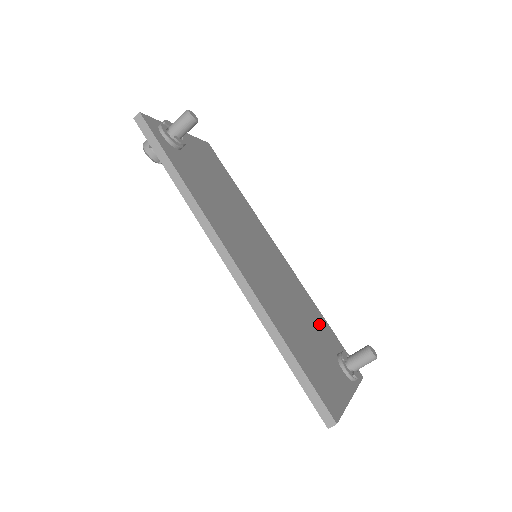
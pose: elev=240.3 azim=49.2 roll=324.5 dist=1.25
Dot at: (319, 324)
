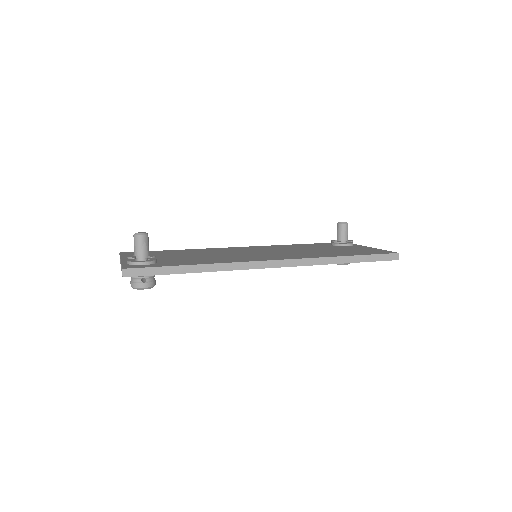
Dot at: (309, 246)
